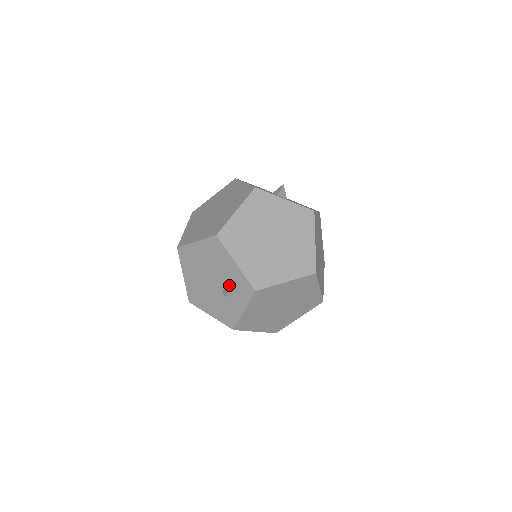
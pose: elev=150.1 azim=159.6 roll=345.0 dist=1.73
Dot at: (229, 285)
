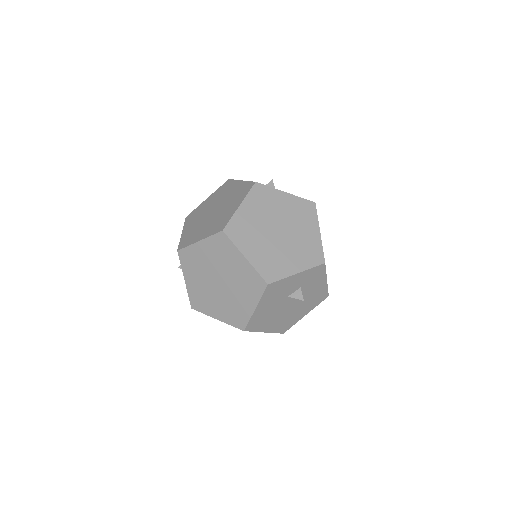
Dot at: occluded
